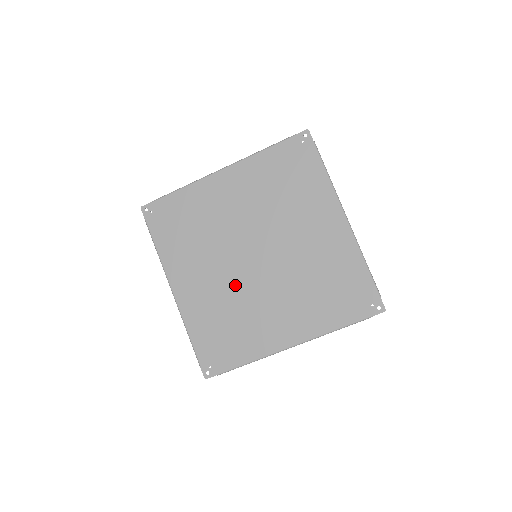
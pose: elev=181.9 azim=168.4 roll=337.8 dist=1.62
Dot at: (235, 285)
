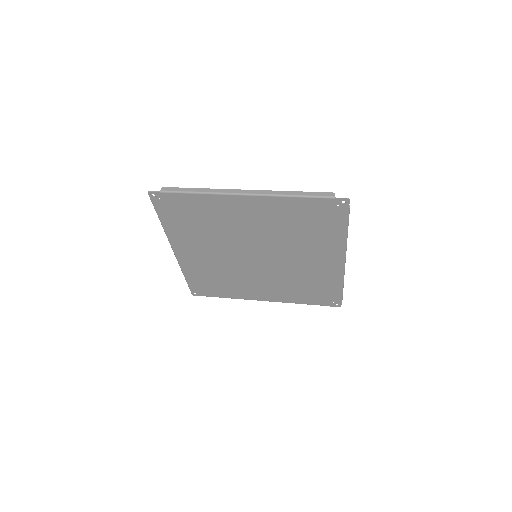
Dot at: (231, 265)
